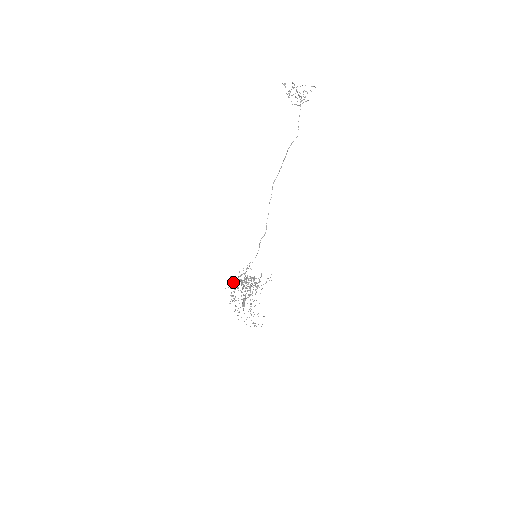
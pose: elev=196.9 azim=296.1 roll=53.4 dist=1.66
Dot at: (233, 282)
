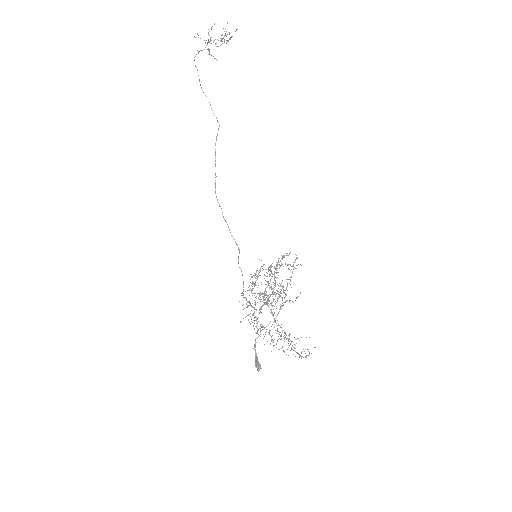
Dot at: occluded
